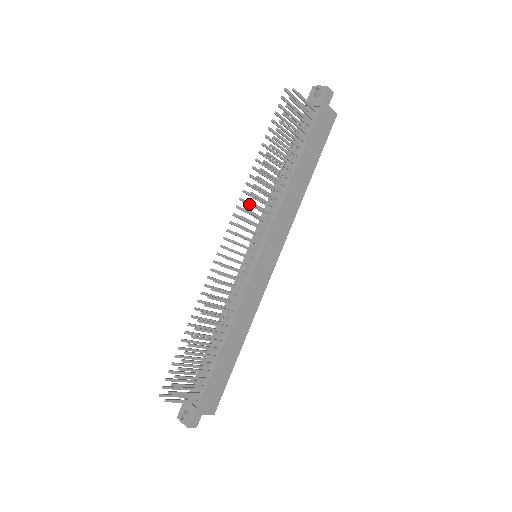
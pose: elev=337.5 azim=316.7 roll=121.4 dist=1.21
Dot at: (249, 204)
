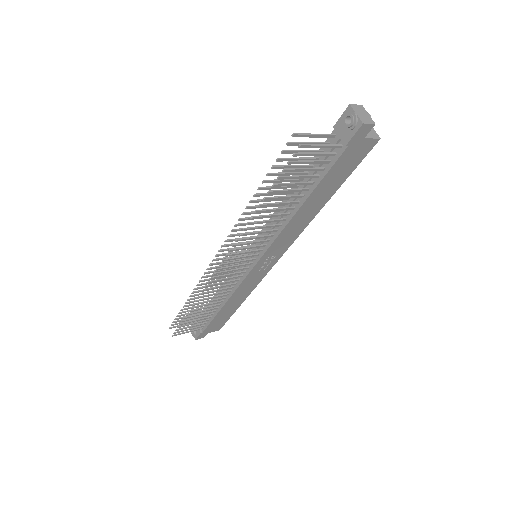
Dot at: occluded
